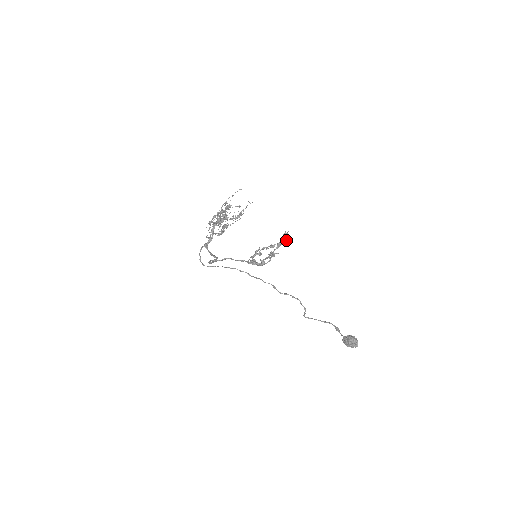
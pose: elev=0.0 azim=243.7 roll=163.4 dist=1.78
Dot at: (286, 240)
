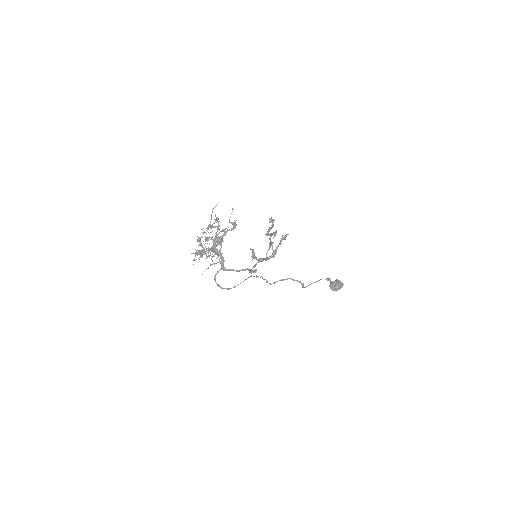
Dot at: (272, 227)
